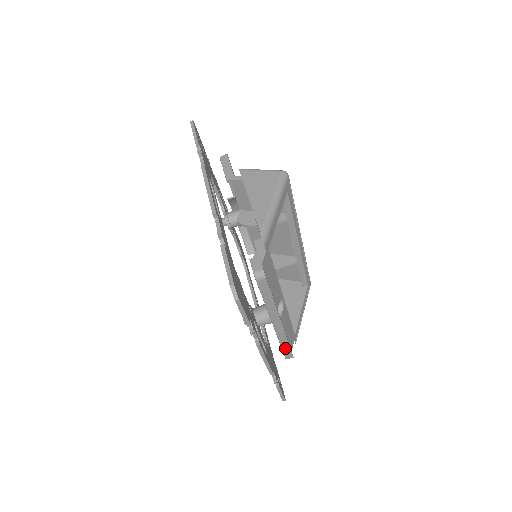
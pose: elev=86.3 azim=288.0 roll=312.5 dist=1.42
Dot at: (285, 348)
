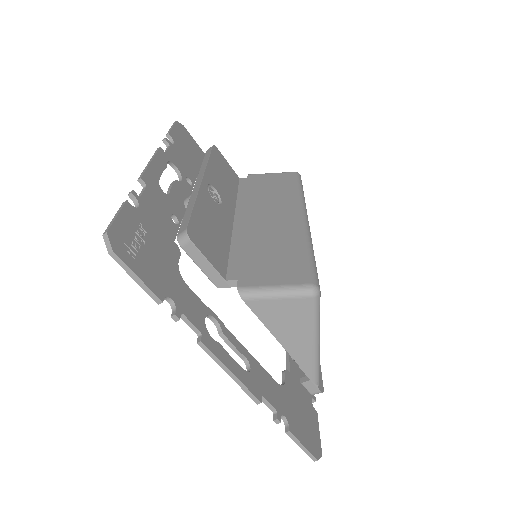
Dot at: occluded
